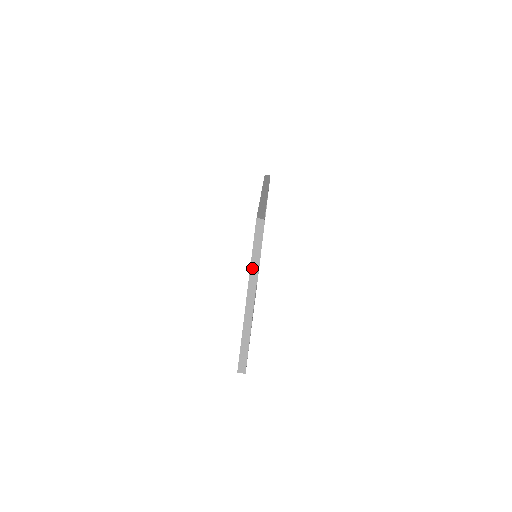
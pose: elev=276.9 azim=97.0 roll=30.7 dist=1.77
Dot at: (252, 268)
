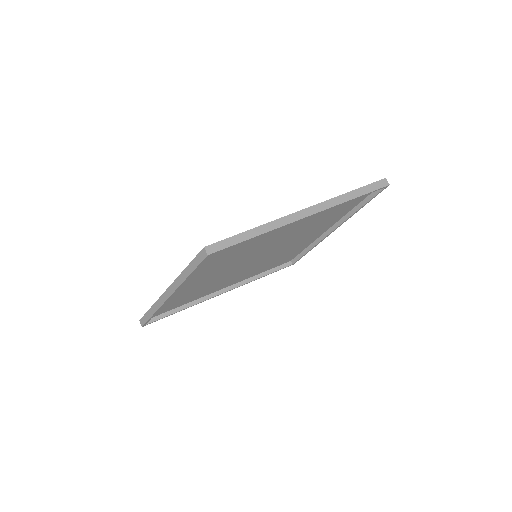
Dot at: (180, 277)
